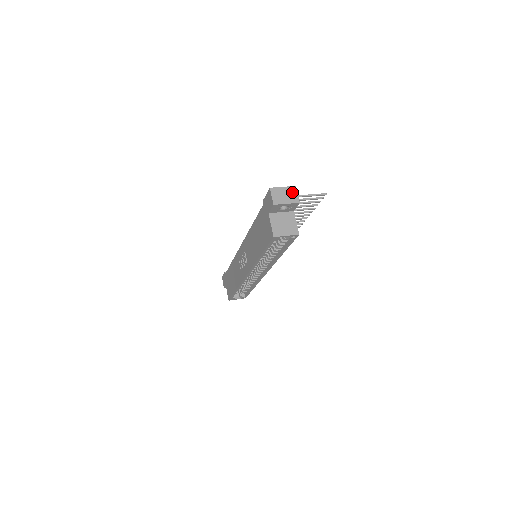
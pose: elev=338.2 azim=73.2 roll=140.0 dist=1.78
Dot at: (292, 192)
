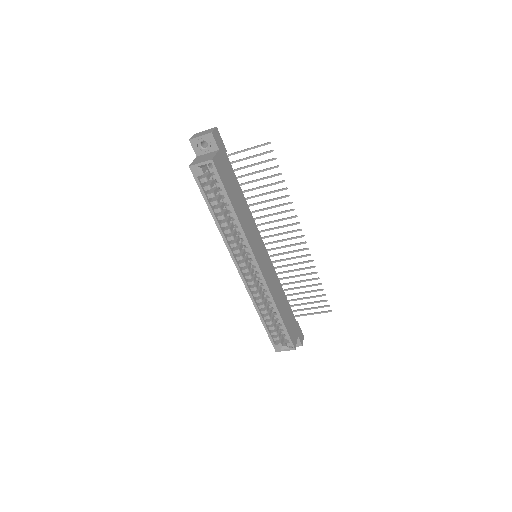
Dot at: (210, 130)
